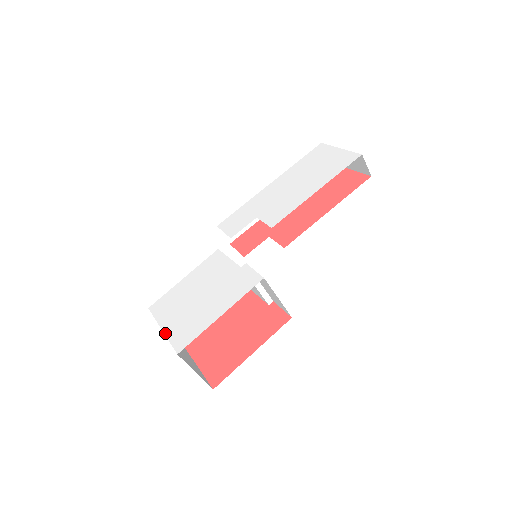
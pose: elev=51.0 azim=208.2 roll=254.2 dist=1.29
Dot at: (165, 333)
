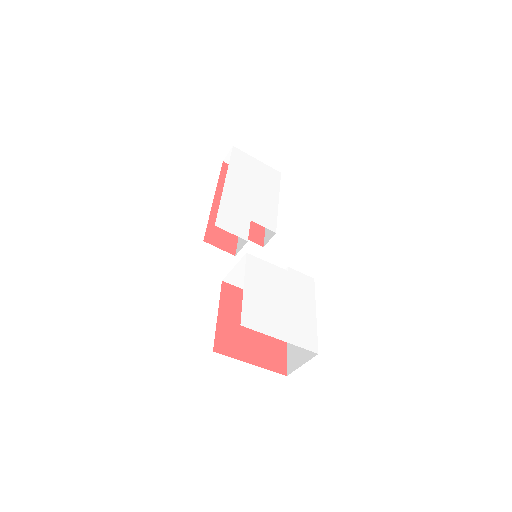
Dot at: (289, 342)
